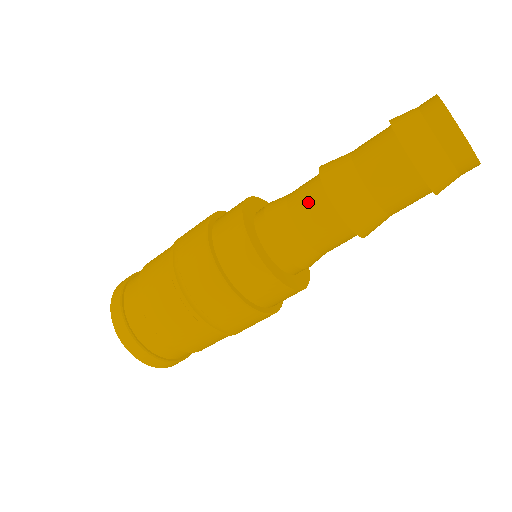
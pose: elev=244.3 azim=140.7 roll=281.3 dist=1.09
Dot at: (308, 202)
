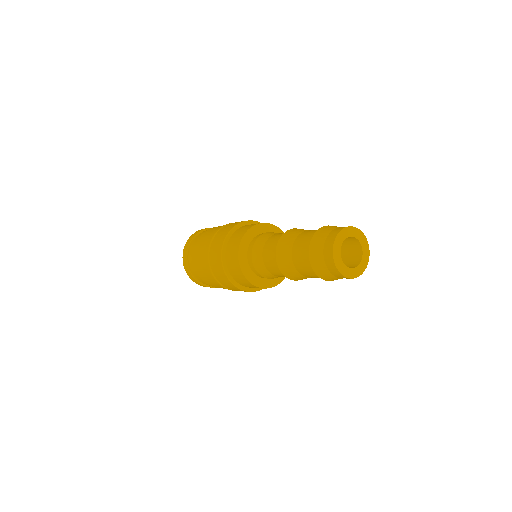
Dot at: (277, 237)
